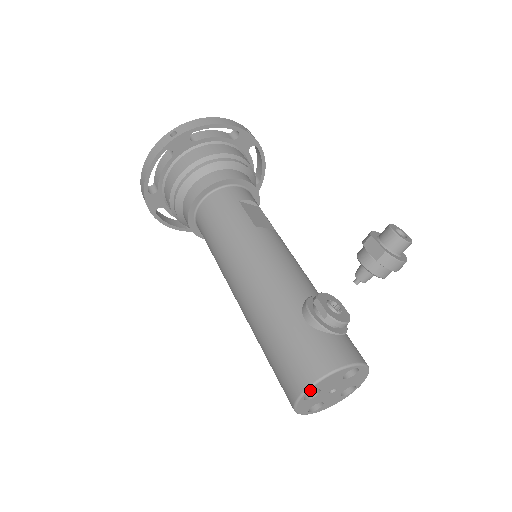
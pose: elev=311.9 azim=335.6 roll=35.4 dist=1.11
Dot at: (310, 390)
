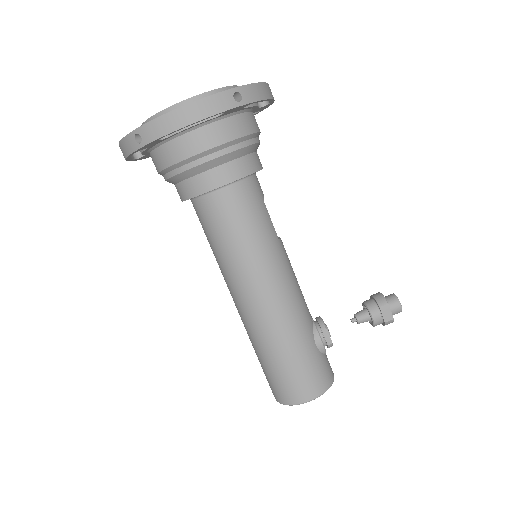
Dot at: (313, 399)
